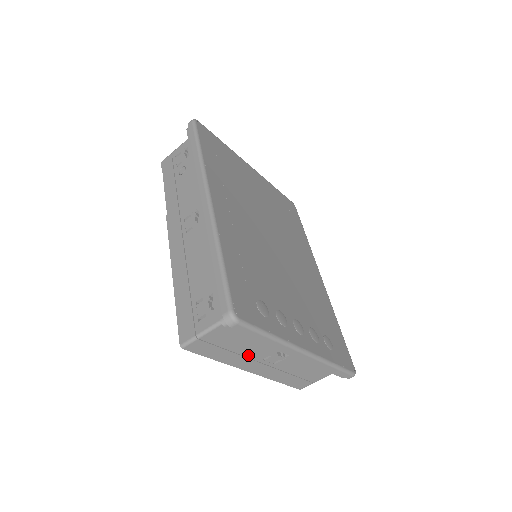
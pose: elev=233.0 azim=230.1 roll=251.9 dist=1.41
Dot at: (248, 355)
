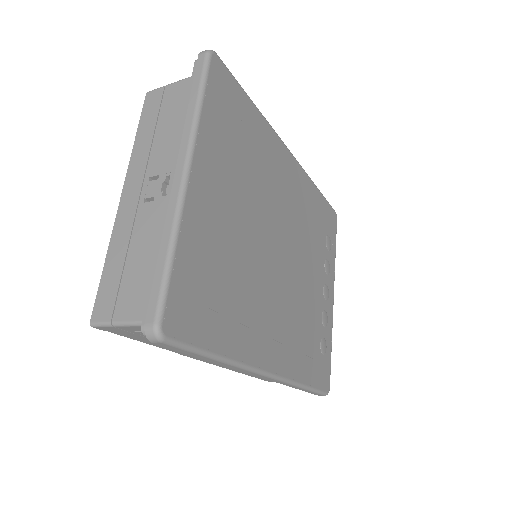
Dot at: occluded
